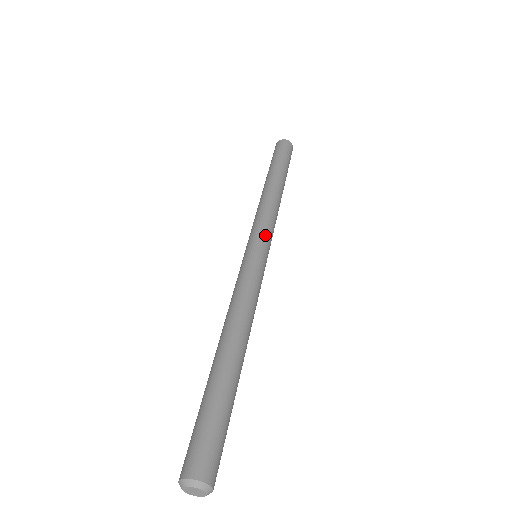
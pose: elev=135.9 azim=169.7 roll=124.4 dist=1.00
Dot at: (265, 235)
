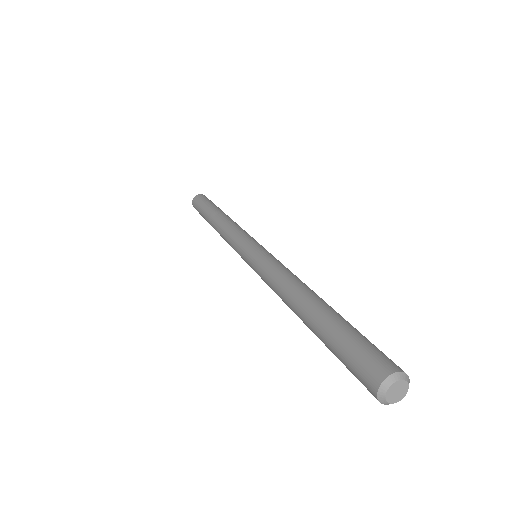
Dot at: (254, 239)
